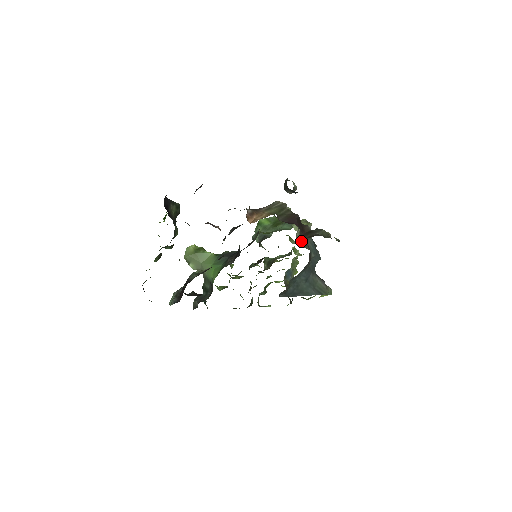
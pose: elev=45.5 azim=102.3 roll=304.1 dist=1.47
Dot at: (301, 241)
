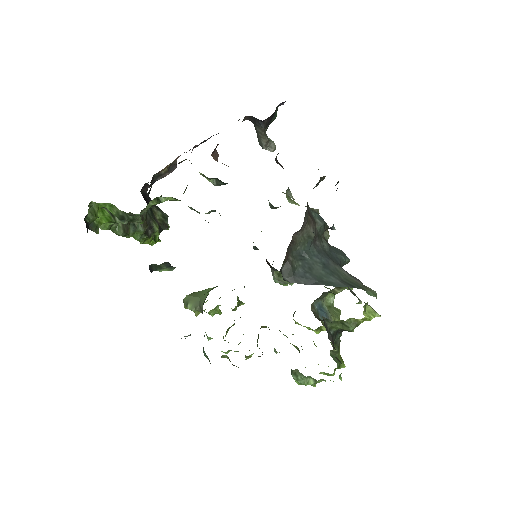
Dot at: occluded
